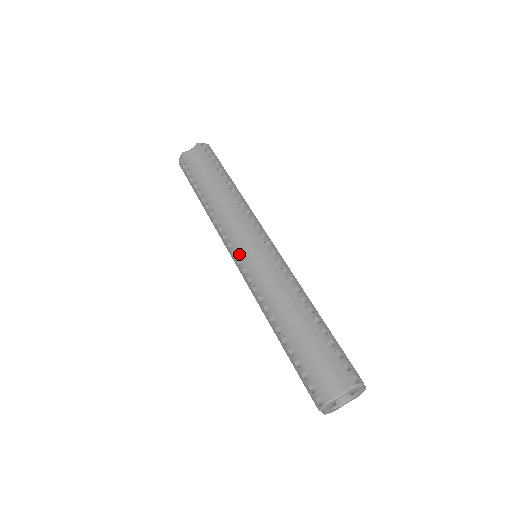
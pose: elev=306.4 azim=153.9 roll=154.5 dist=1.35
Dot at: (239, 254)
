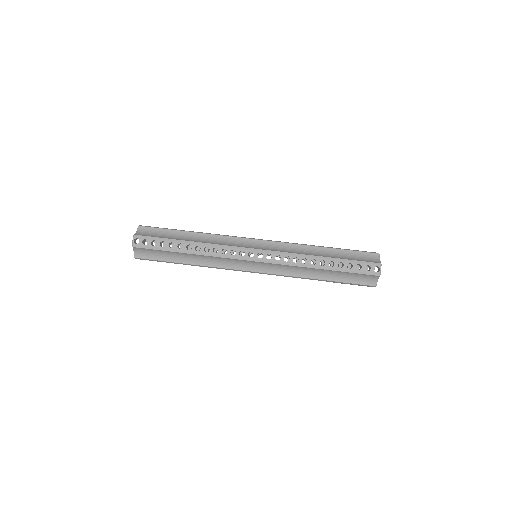
Dot at: occluded
